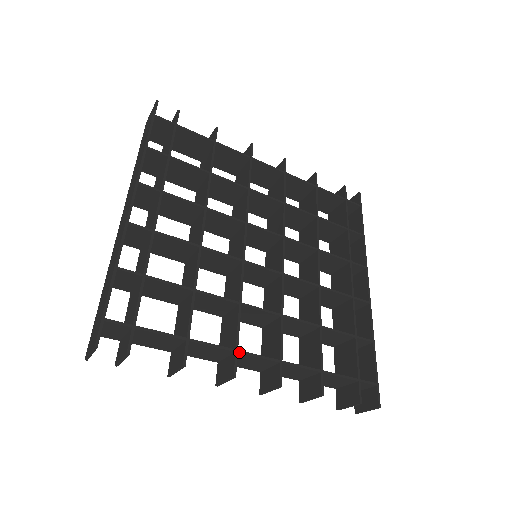
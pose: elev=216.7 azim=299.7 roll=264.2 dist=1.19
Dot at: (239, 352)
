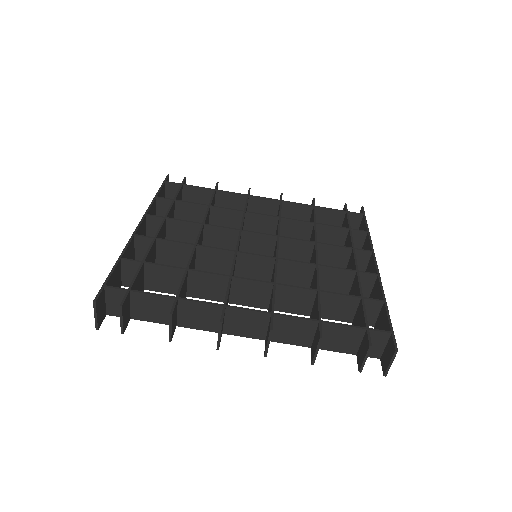
Dot at: (227, 306)
